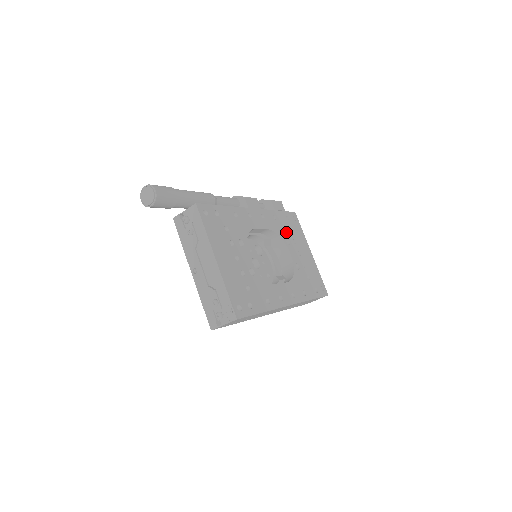
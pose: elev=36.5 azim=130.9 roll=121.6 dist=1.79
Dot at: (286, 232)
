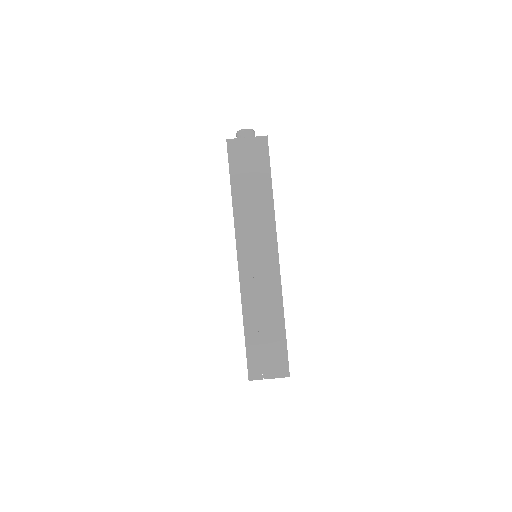
Dot at: occluded
